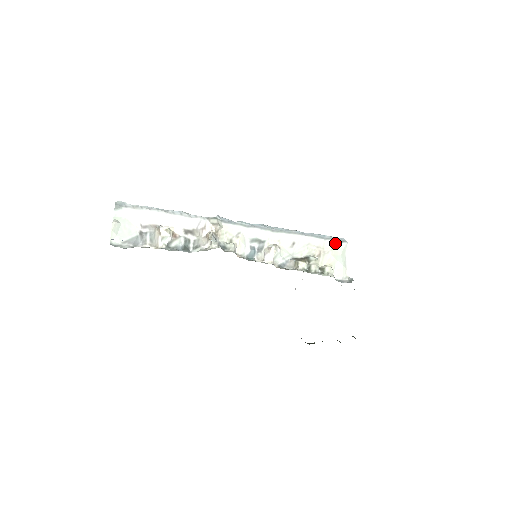
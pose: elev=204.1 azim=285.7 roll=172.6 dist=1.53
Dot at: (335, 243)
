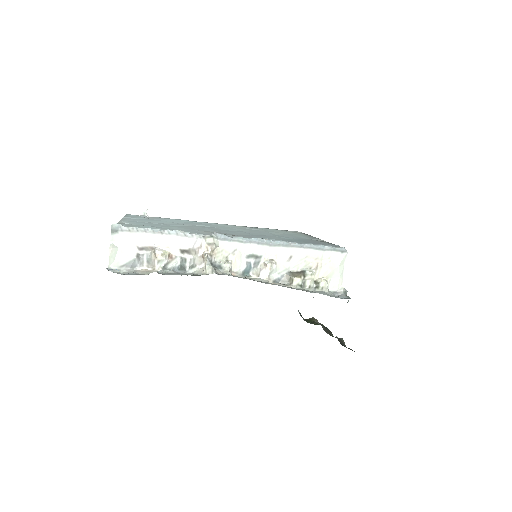
Dot at: (334, 254)
